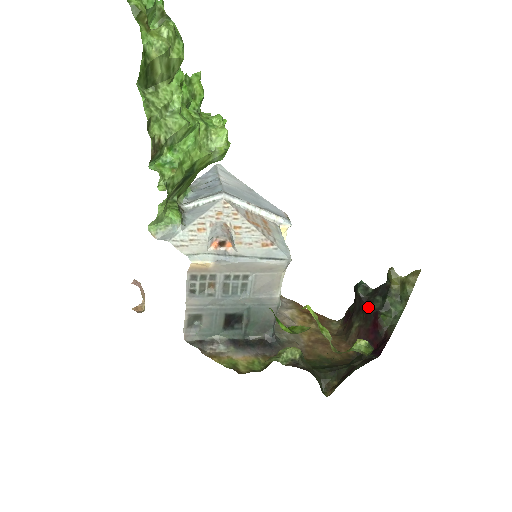
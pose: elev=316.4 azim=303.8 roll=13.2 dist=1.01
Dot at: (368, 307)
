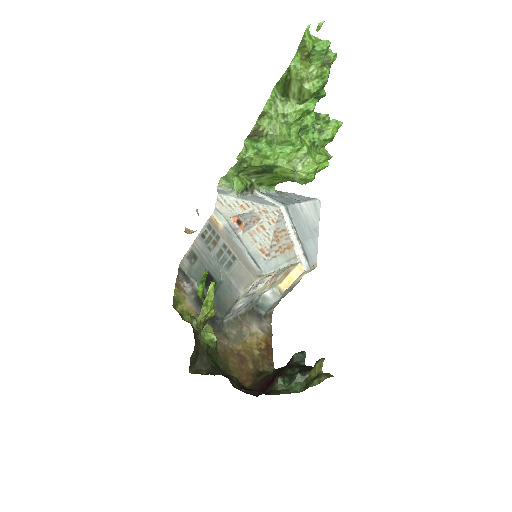
Dot at: (285, 368)
